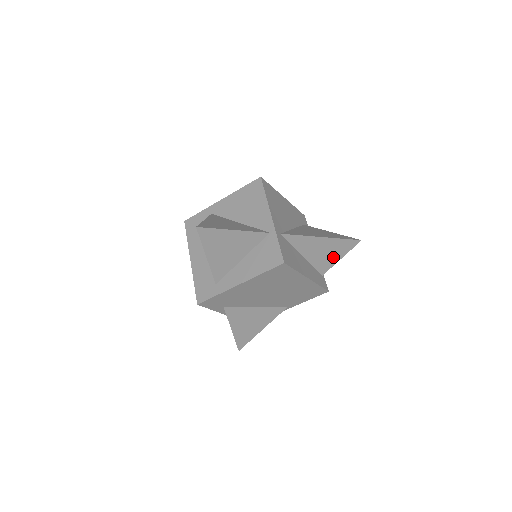
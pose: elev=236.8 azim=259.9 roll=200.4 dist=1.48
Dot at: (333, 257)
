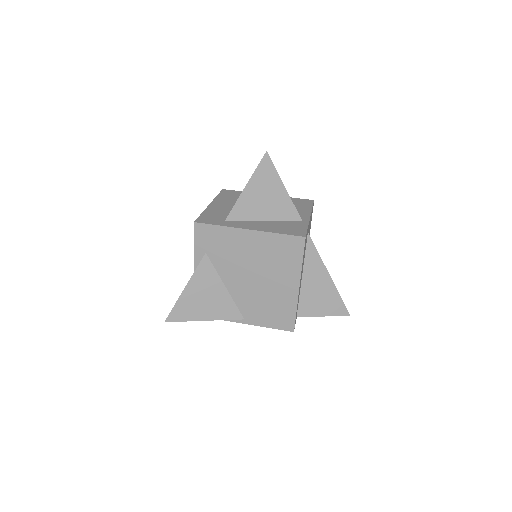
Dot at: (319, 307)
